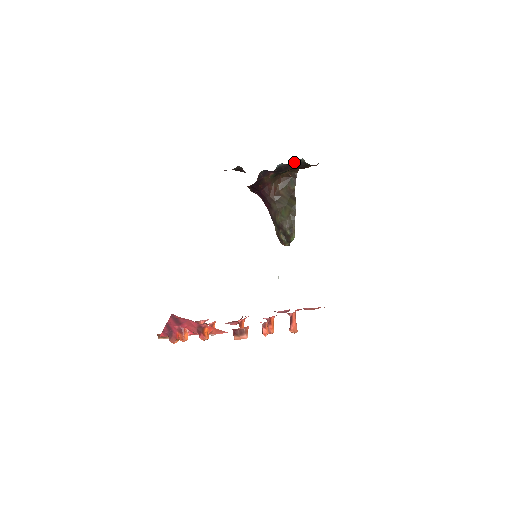
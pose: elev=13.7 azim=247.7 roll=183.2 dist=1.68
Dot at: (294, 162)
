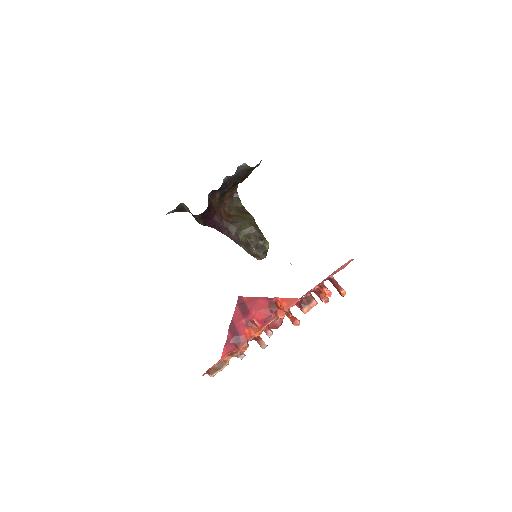
Dot at: (236, 172)
